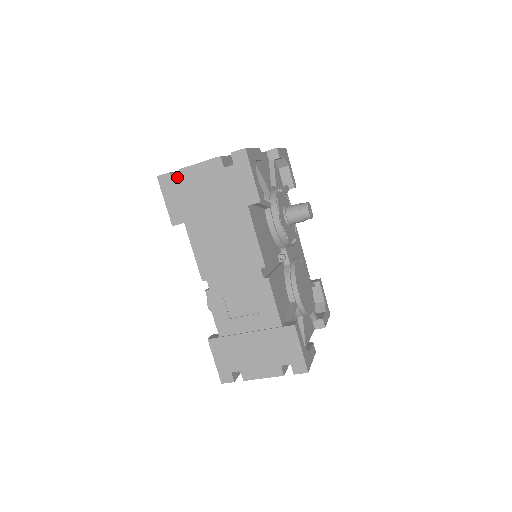
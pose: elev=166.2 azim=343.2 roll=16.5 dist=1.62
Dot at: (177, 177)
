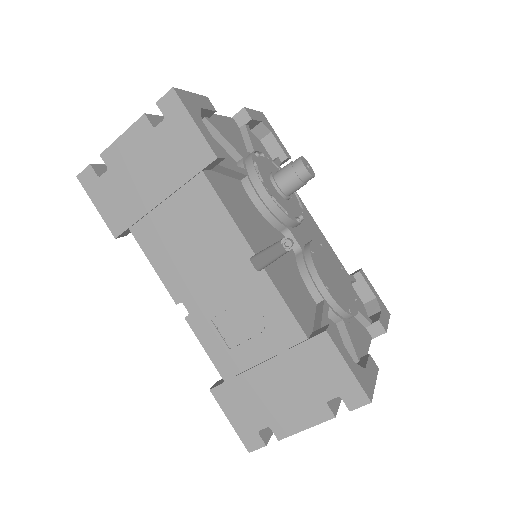
Dot at: occluded
